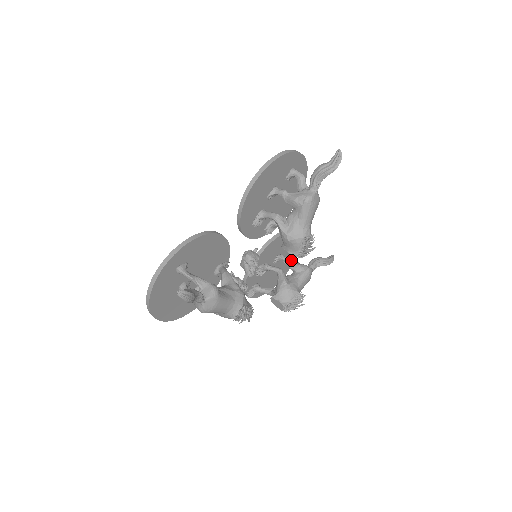
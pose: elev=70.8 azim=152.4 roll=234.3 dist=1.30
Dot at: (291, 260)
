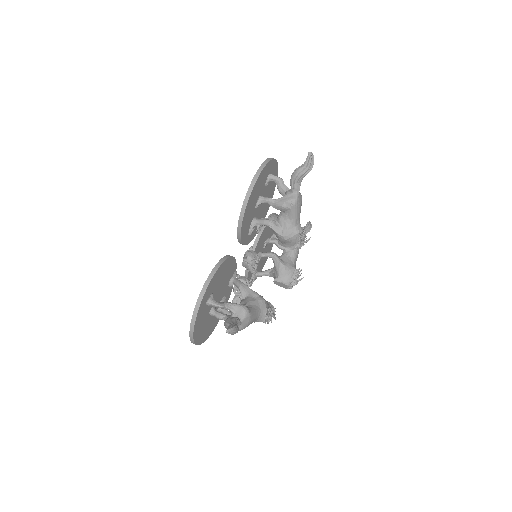
Dot at: occluded
